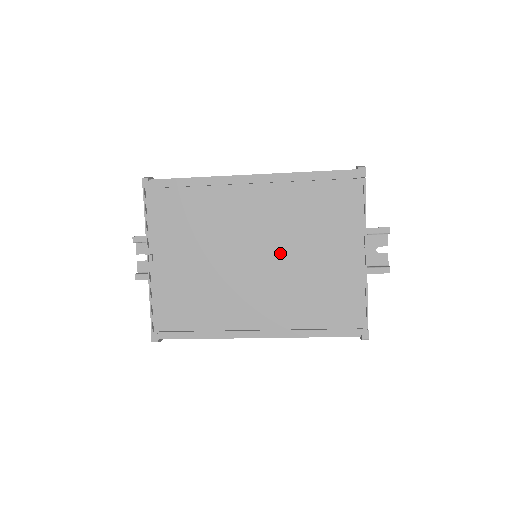
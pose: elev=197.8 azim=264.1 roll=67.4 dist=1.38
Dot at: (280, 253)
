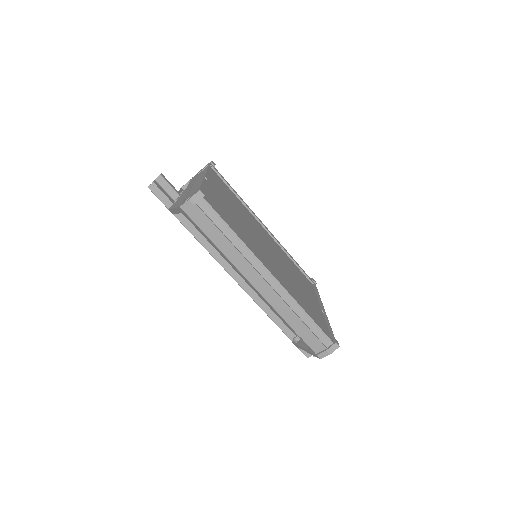
Dot at: (280, 262)
